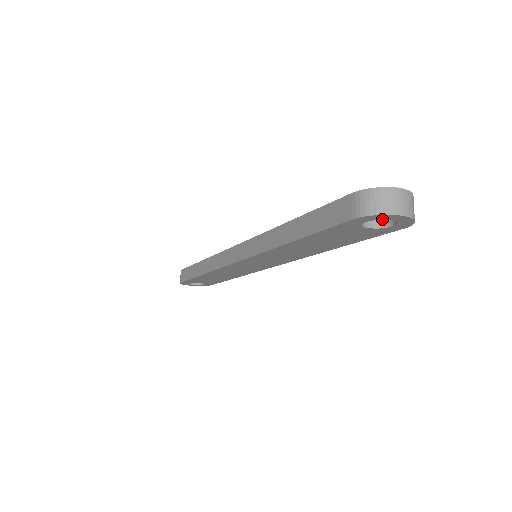
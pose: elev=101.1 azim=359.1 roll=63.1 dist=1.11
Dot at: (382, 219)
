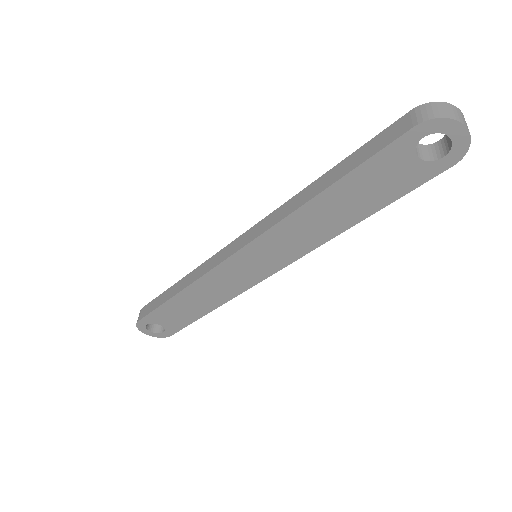
Dot at: (441, 132)
